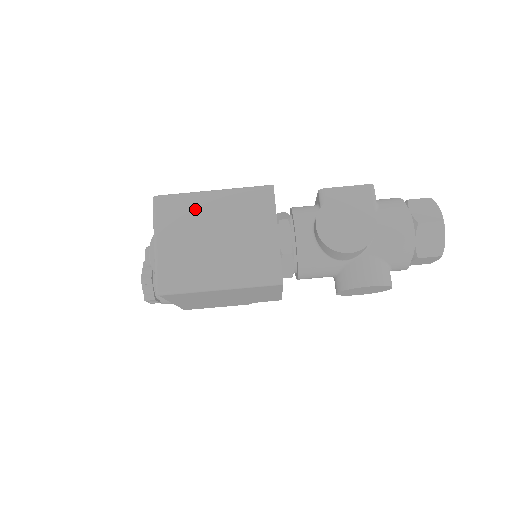
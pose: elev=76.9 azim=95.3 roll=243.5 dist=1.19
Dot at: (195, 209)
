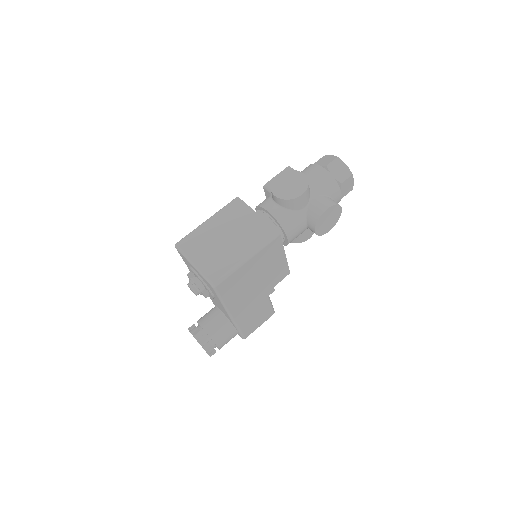
Dot at: (203, 234)
